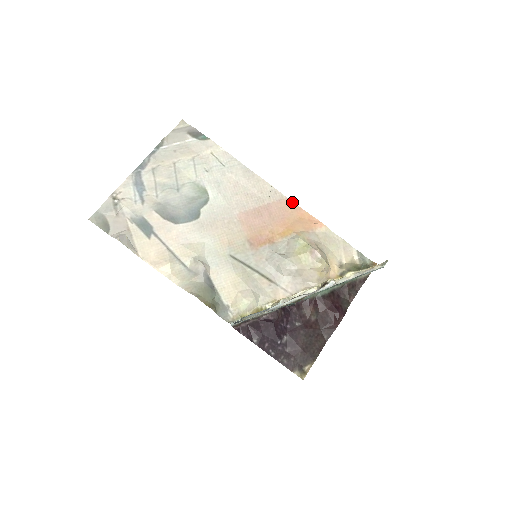
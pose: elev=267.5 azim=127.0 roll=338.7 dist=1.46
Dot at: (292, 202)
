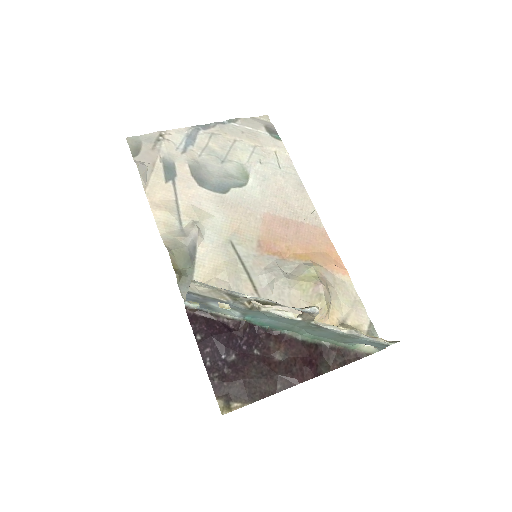
Dot at: (327, 235)
